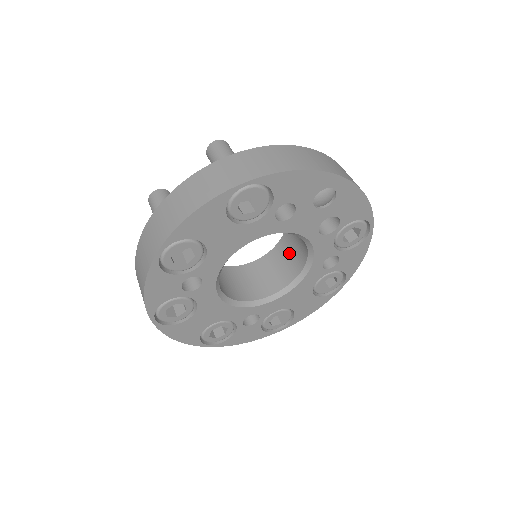
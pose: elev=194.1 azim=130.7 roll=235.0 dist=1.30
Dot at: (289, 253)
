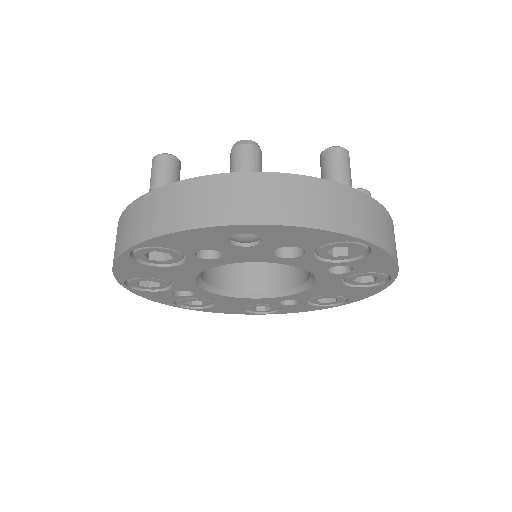
Dot at: occluded
